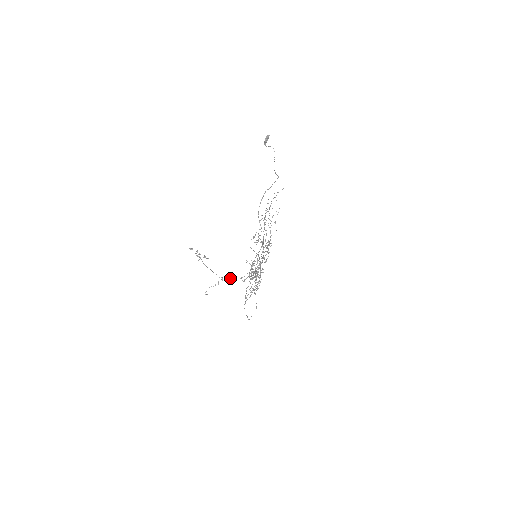
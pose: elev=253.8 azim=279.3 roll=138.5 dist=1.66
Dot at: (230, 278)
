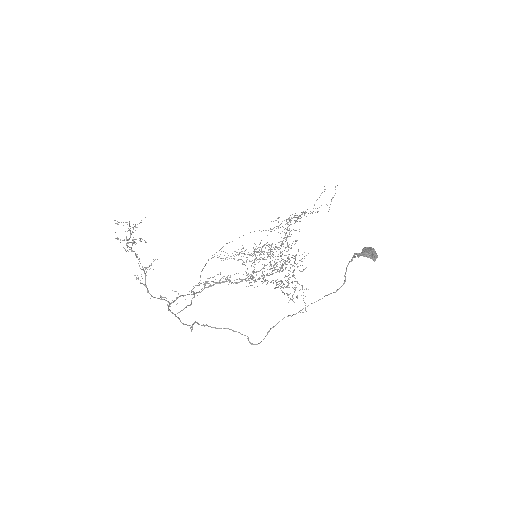
Dot at: (144, 285)
